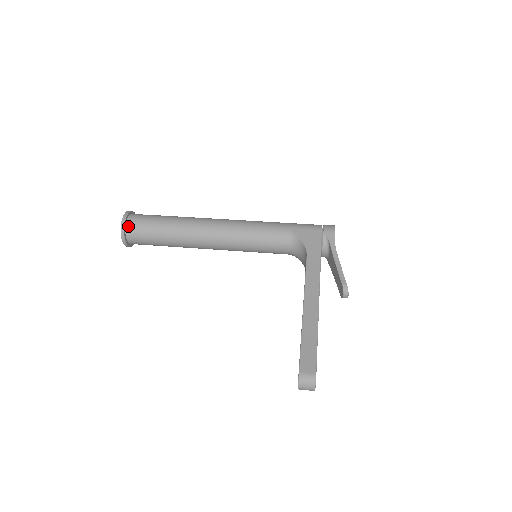
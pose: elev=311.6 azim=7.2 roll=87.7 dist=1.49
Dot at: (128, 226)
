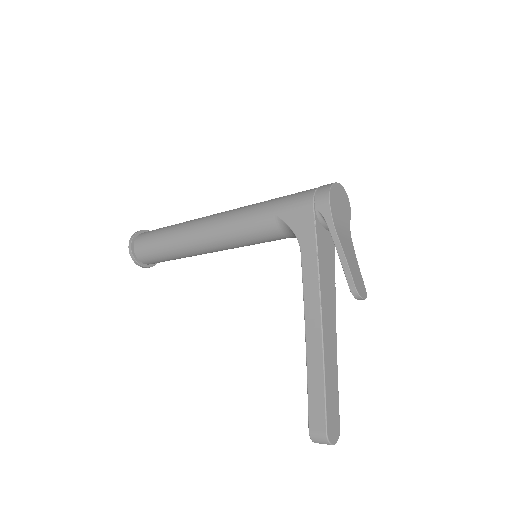
Dot at: (137, 255)
